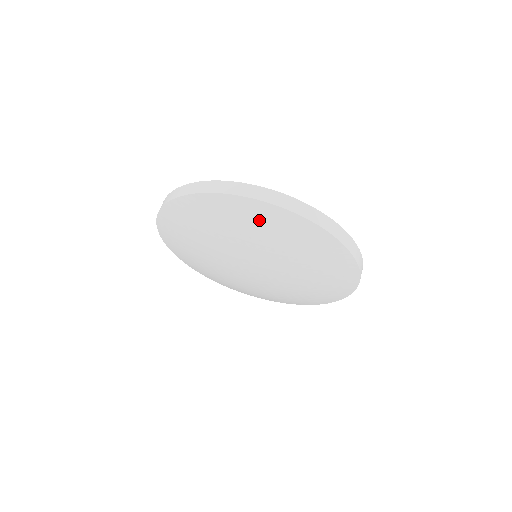
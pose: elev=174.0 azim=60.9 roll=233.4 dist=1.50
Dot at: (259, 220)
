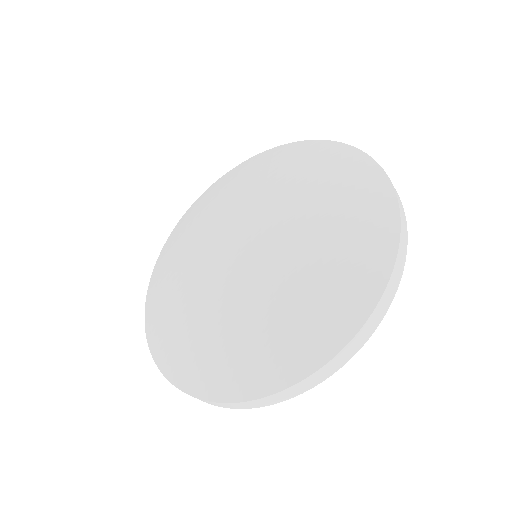
Dot at: (297, 155)
